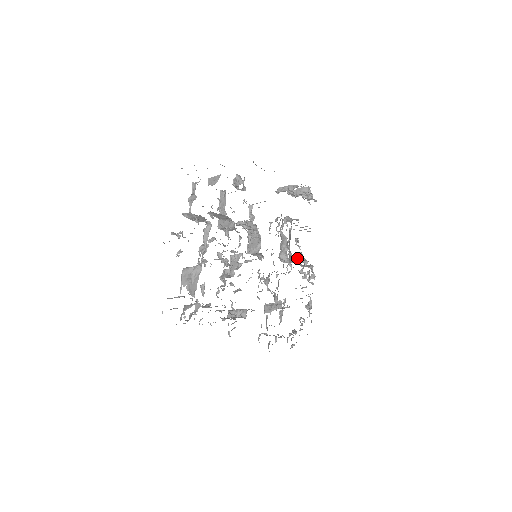
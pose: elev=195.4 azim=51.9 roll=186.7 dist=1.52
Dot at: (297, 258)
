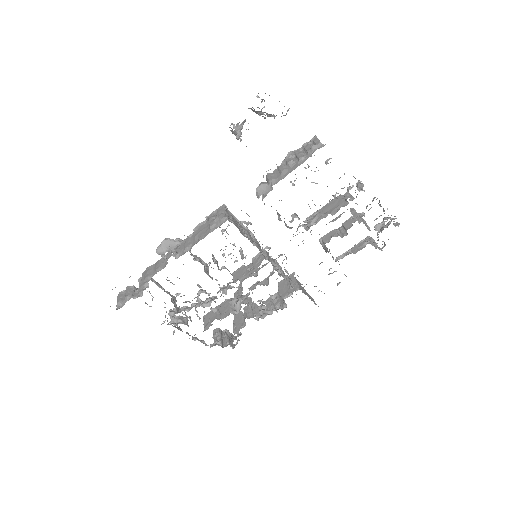
Dot at: occluded
